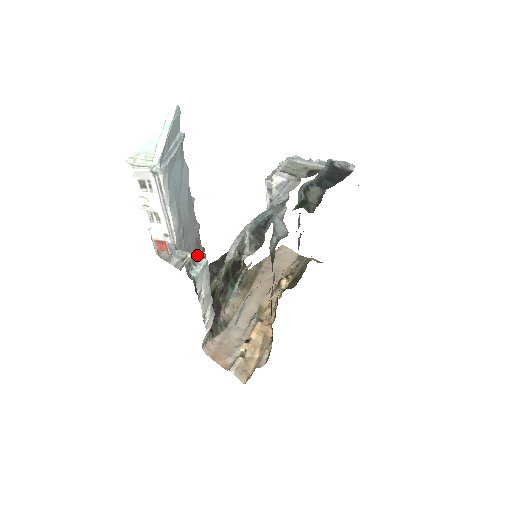
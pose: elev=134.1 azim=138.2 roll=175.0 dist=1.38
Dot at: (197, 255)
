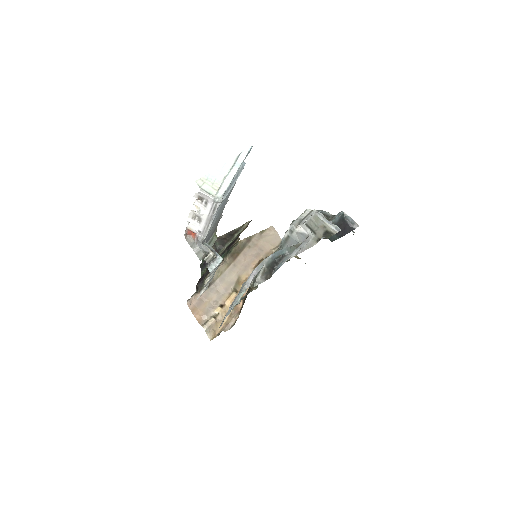
Dot at: (211, 238)
